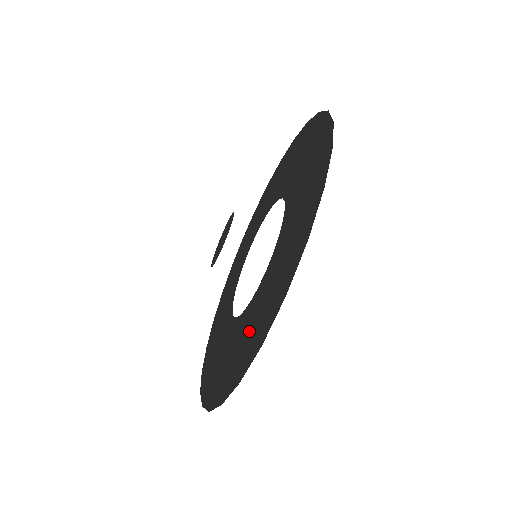
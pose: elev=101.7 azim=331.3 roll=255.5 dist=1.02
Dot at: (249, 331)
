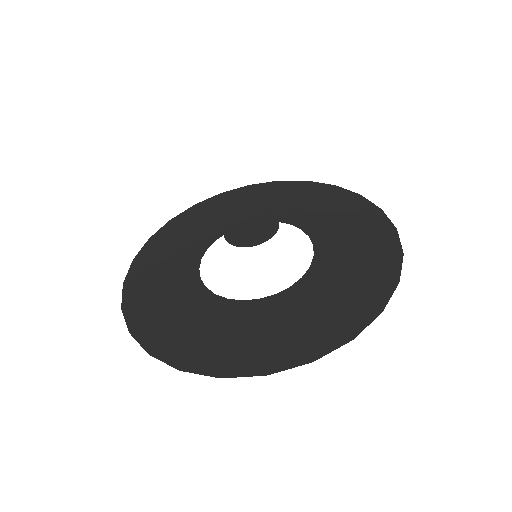
Dot at: (189, 325)
